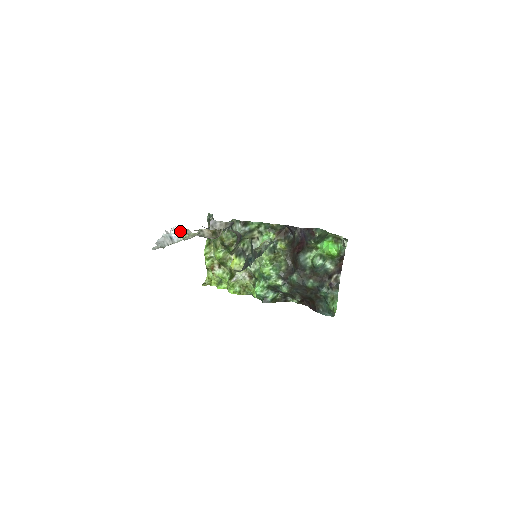
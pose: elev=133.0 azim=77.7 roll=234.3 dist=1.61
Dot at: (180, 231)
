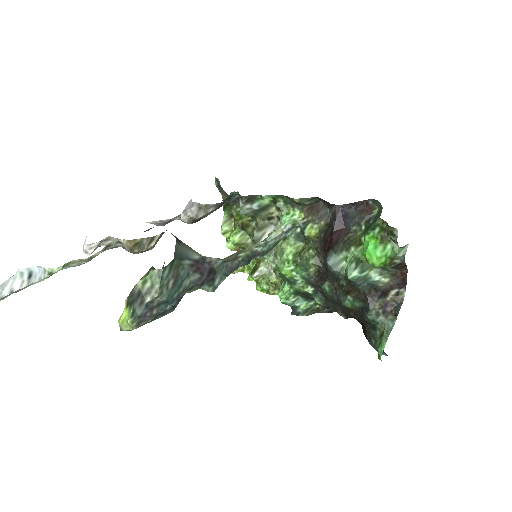
Dot at: occluded
